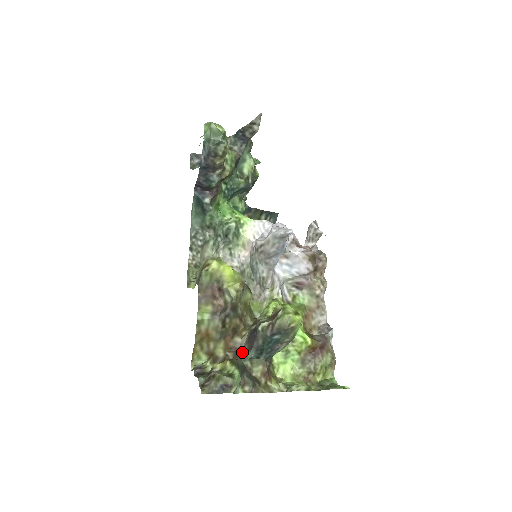
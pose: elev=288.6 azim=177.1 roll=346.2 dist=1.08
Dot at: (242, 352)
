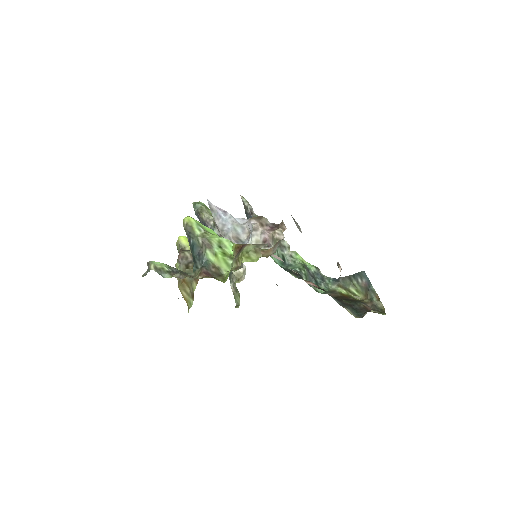
Dot at: occluded
